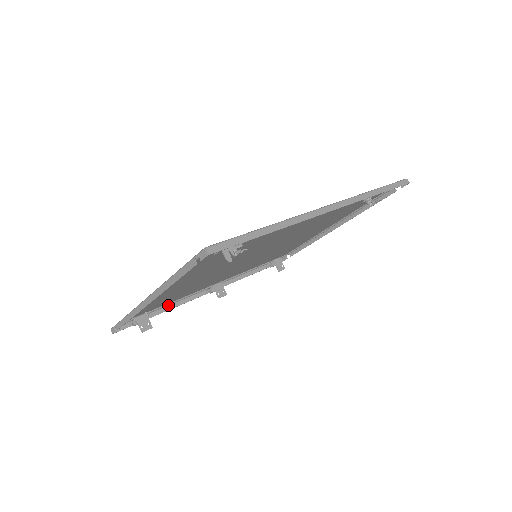
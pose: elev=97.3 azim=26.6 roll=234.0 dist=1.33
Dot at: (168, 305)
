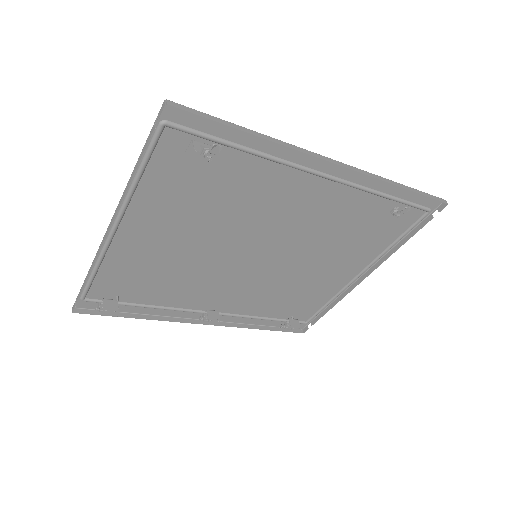
Dot at: (149, 314)
